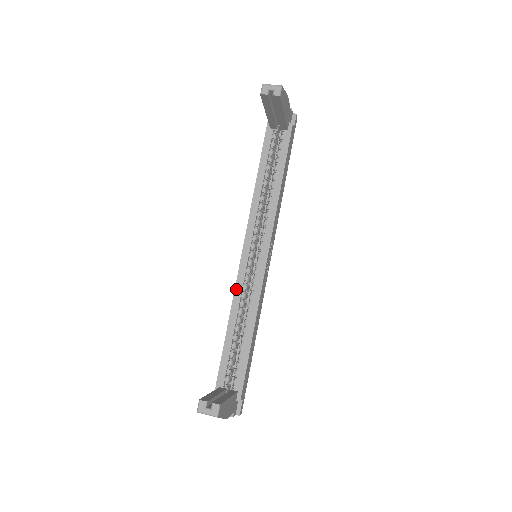
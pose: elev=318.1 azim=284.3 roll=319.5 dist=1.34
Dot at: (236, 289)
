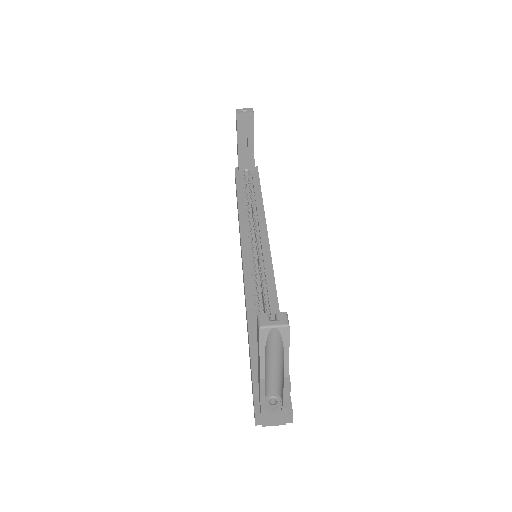
Dot at: (245, 279)
